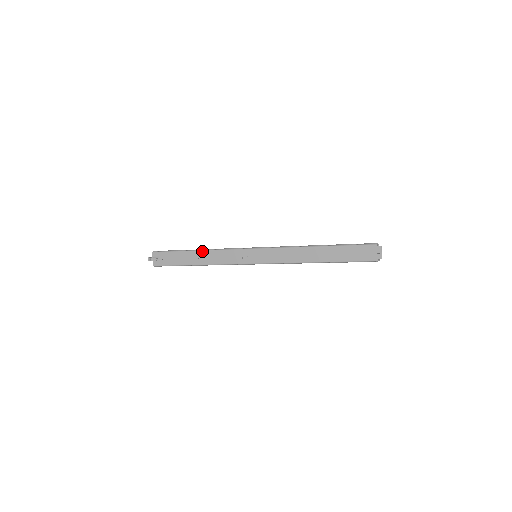
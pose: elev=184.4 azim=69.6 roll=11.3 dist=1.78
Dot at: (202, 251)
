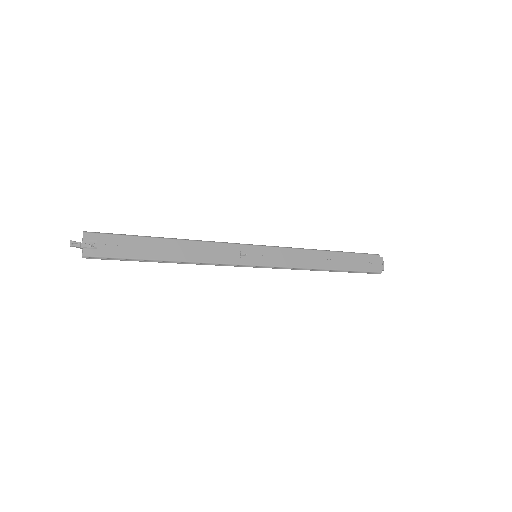
Dot at: (179, 240)
